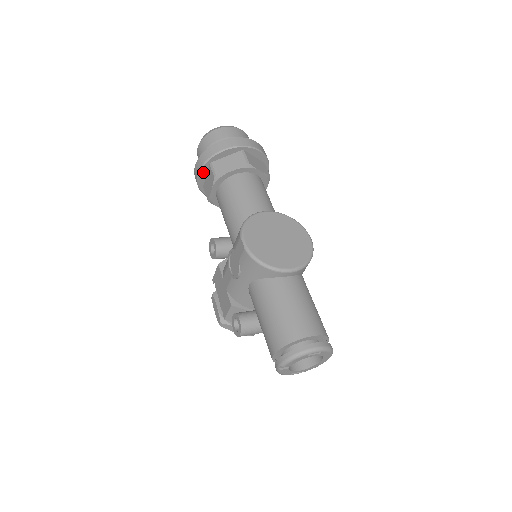
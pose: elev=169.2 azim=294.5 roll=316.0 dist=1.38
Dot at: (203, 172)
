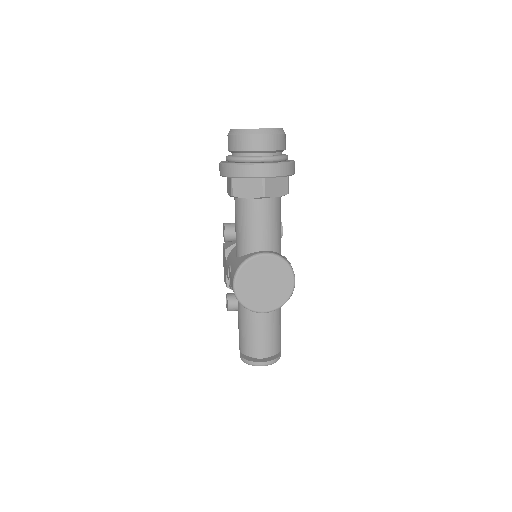
Dot at: occluded
